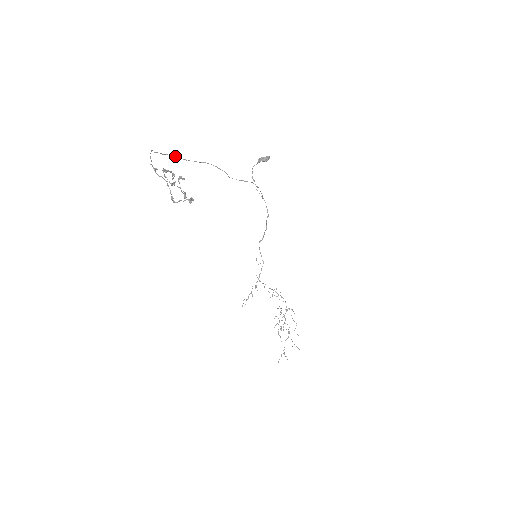
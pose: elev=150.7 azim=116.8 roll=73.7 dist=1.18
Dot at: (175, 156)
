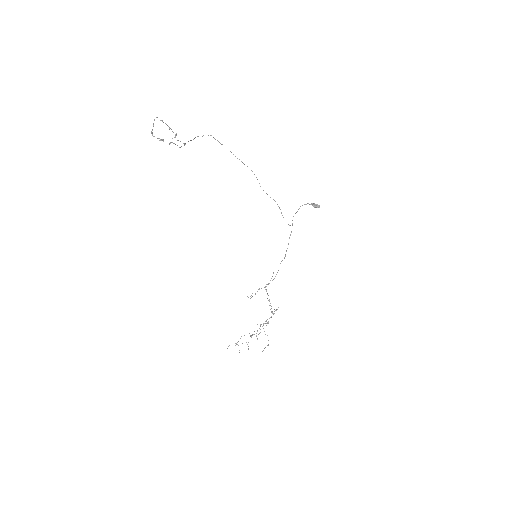
Dot at: (230, 151)
